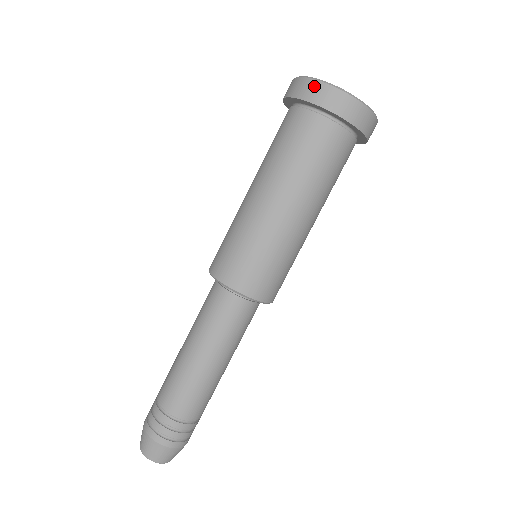
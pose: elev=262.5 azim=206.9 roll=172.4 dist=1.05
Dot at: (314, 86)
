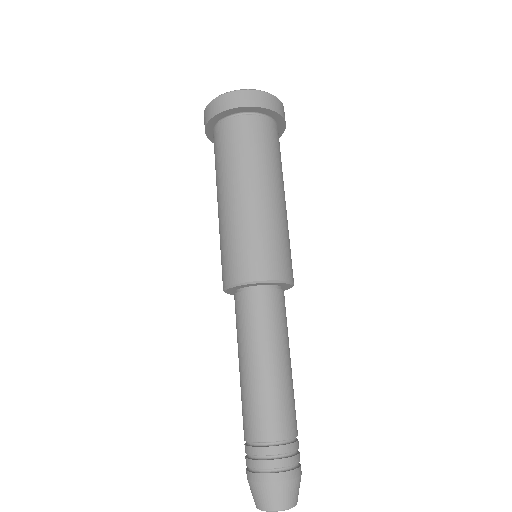
Dot at: (218, 101)
